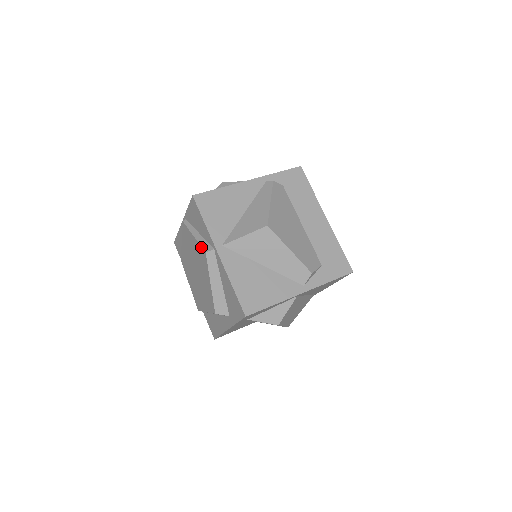
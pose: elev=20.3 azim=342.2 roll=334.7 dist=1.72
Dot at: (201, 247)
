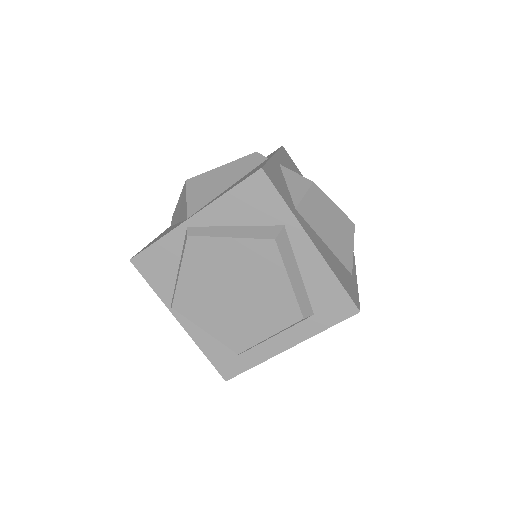
Dot at: (185, 249)
